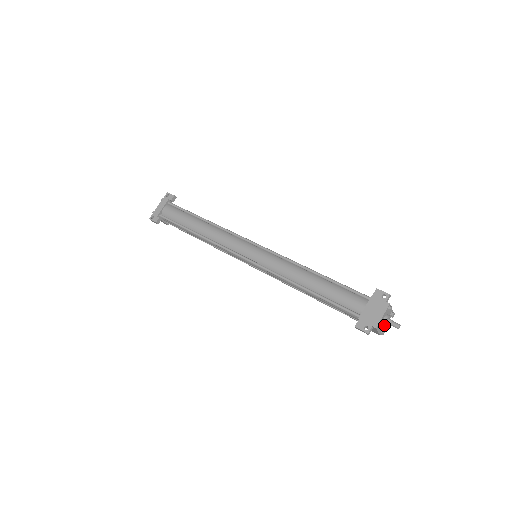
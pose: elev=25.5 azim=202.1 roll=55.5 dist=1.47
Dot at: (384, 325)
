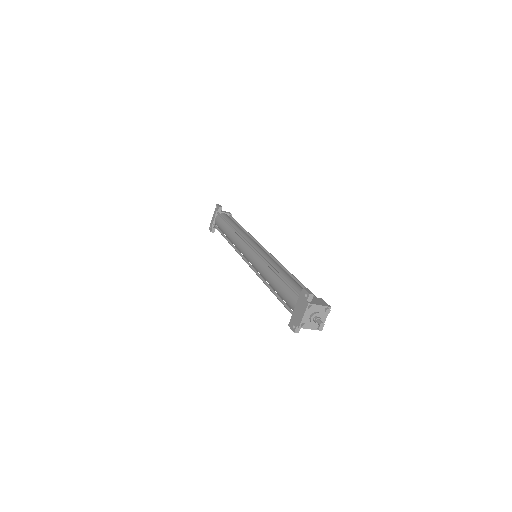
Dot at: (312, 323)
